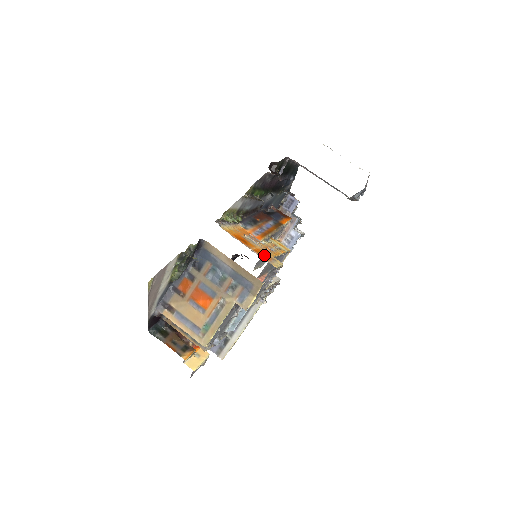
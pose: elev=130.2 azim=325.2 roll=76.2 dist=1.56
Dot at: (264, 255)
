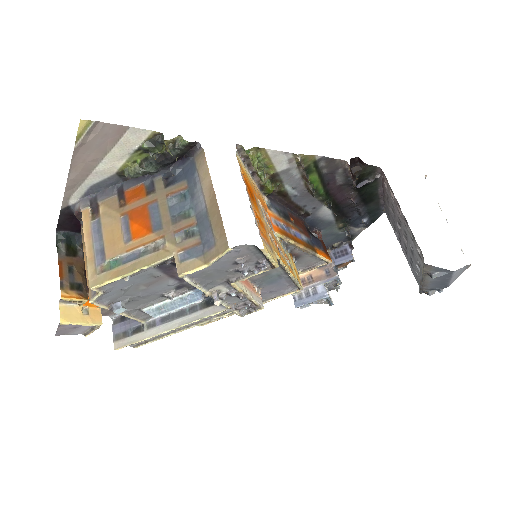
Dot at: (263, 229)
